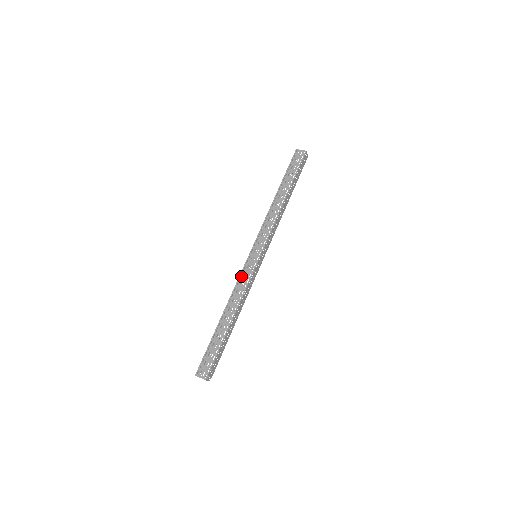
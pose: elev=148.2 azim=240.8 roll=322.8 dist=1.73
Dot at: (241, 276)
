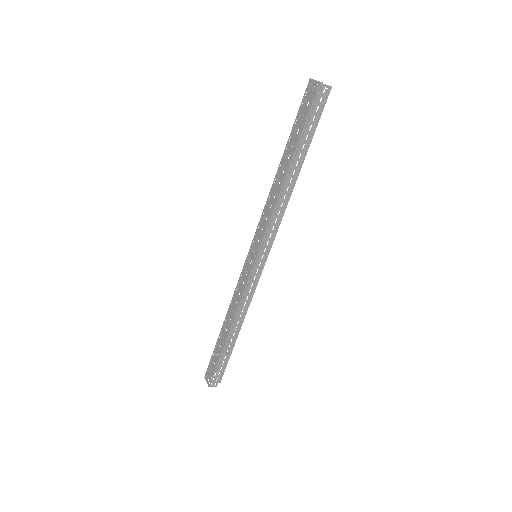
Dot at: (239, 281)
